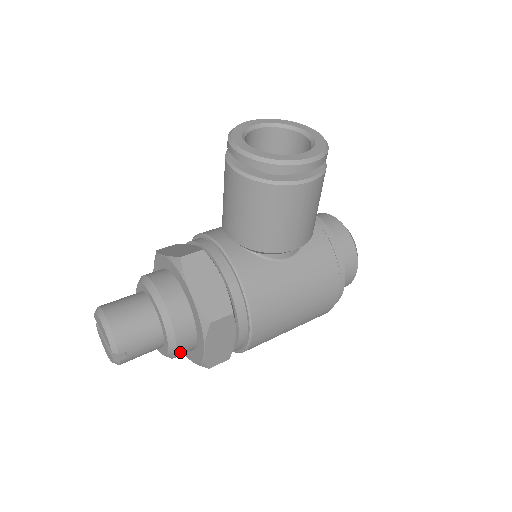
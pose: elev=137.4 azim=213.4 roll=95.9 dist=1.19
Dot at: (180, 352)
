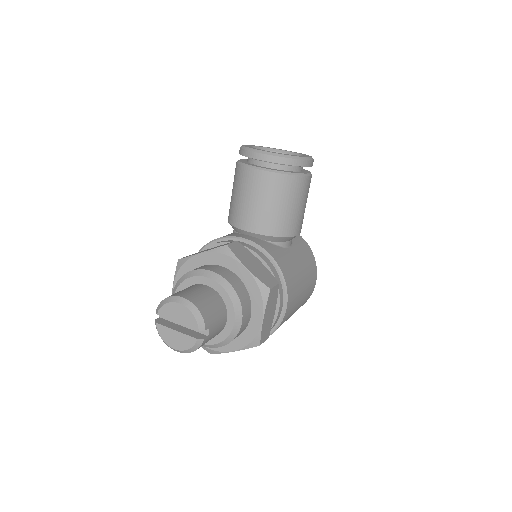
Dot at: (240, 330)
